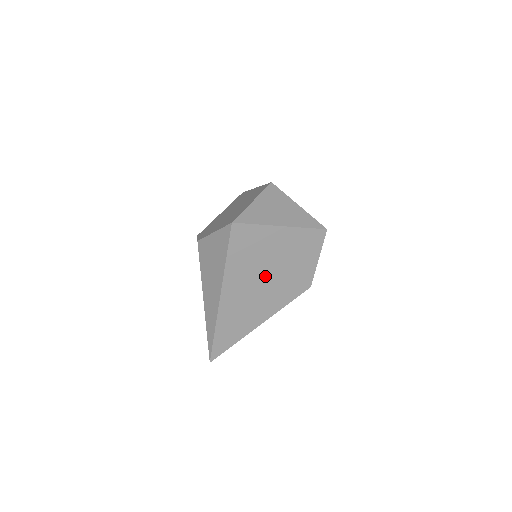
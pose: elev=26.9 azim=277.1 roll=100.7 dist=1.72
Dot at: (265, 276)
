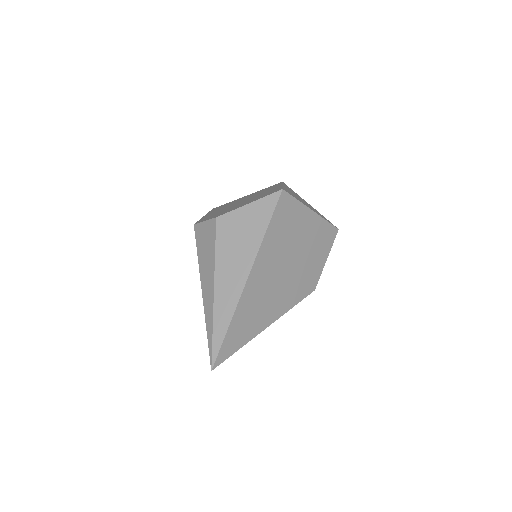
Dot at: (288, 264)
